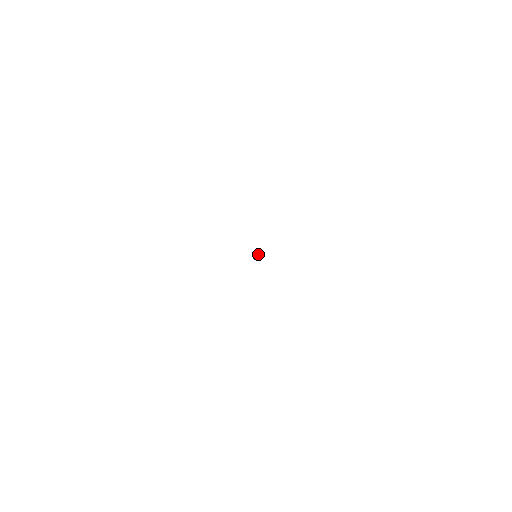
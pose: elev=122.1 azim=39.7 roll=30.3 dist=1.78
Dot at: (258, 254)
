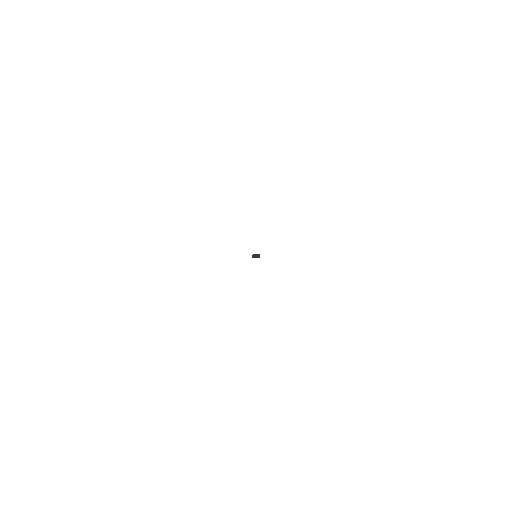
Dot at: (259, 256)
